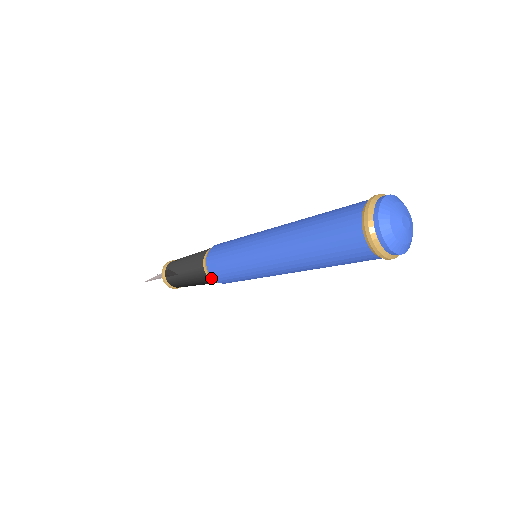
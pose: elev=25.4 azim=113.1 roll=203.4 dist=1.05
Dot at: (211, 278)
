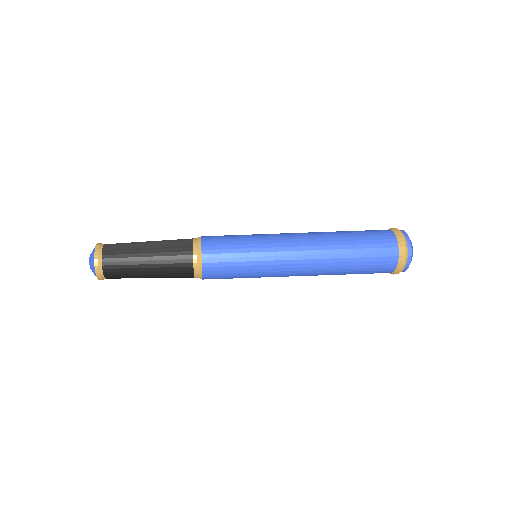
Dot at: (196, 254)
